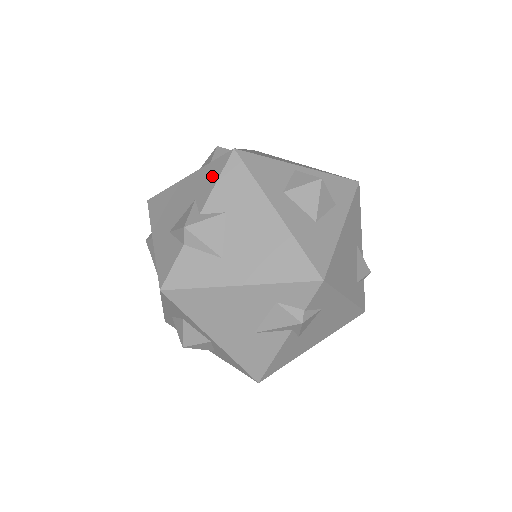
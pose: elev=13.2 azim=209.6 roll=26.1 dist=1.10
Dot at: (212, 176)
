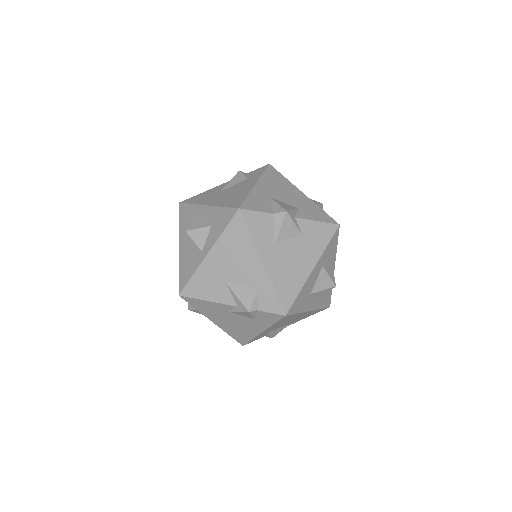
Dot at: (318, 215)
